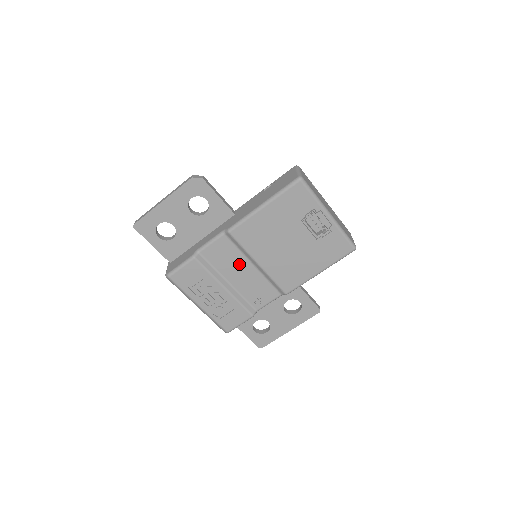
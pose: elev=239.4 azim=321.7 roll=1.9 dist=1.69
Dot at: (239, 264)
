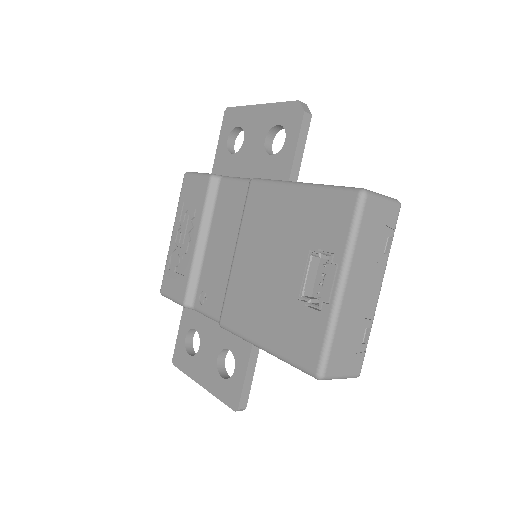
Dot at: (229, 234)
